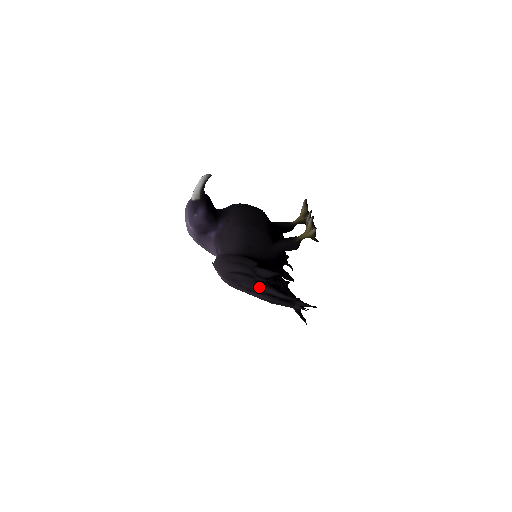
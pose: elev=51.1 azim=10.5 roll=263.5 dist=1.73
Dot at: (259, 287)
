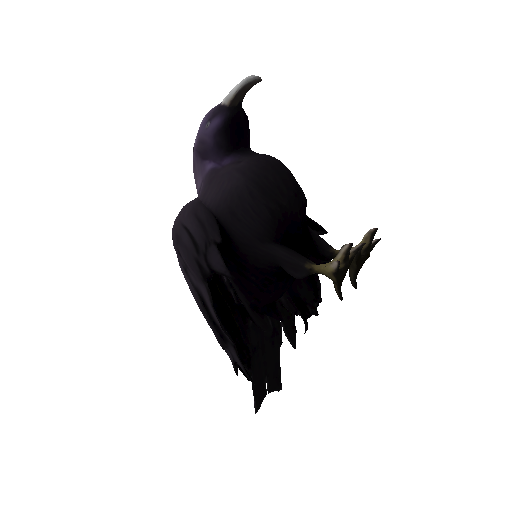
Dot at: (195, 273)
